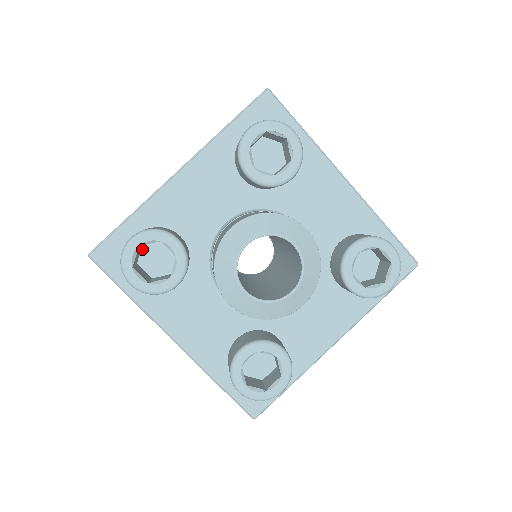
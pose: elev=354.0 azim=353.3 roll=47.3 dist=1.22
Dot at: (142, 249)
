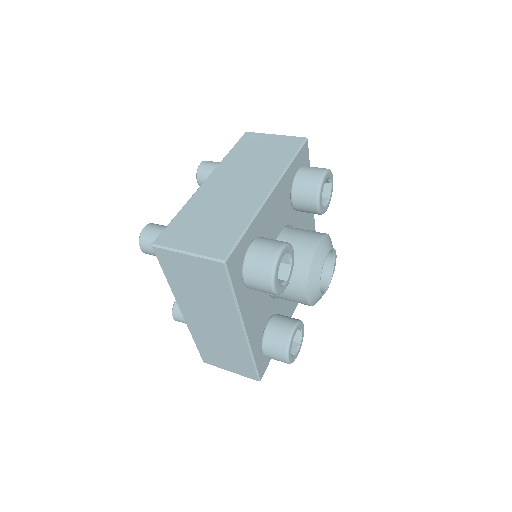
Dot at: occluded
